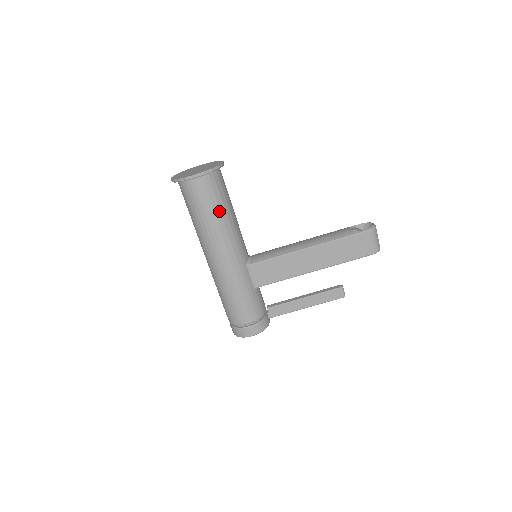
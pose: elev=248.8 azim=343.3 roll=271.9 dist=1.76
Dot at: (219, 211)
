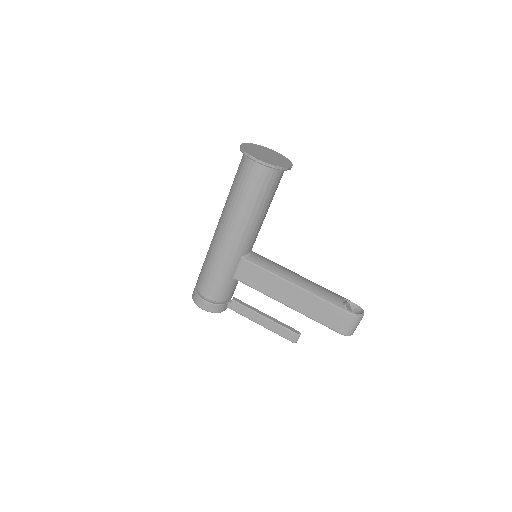
Dot at: (255, 201)
